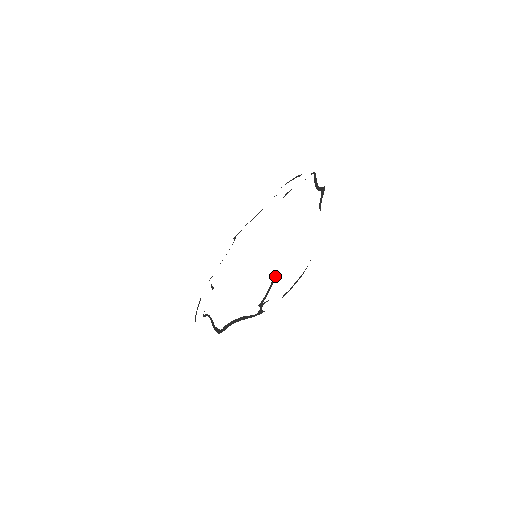
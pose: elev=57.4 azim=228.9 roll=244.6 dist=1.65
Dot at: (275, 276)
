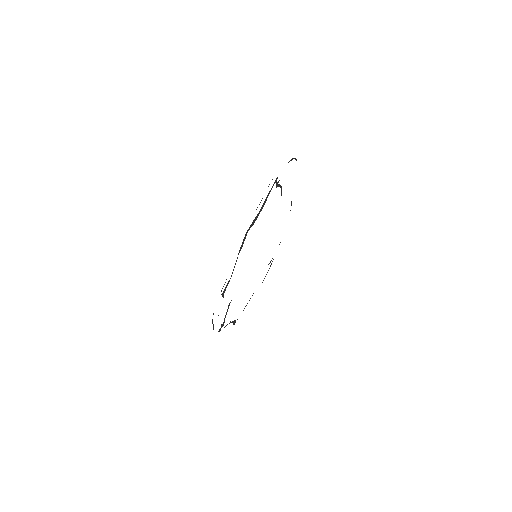
Dot at: occluded
